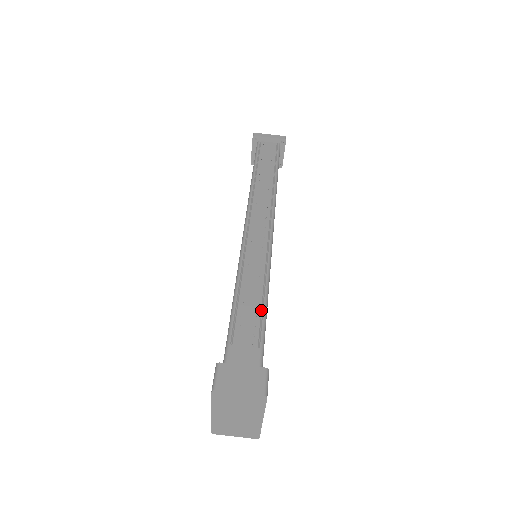
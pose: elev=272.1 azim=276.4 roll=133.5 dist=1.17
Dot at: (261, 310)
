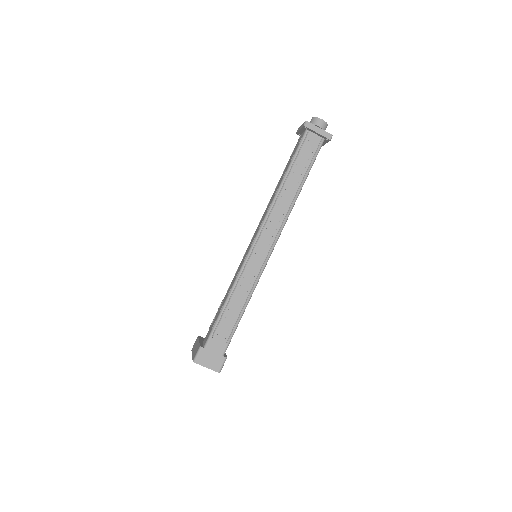
Dot at: (238, 318)
